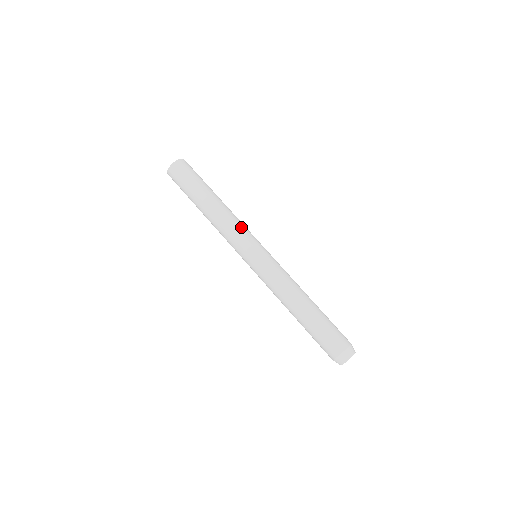
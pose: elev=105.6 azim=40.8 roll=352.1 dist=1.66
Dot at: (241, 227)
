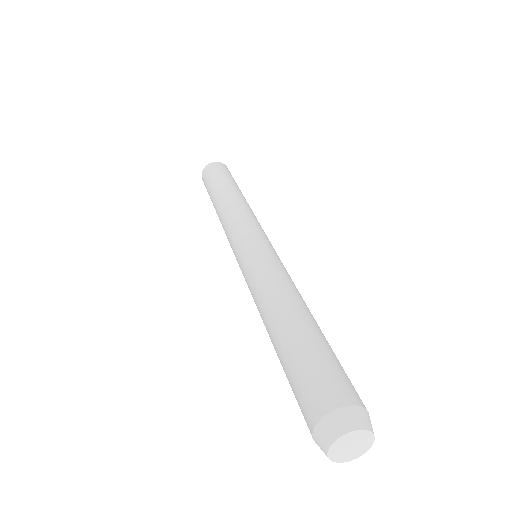
Dot at: (245, 216)
